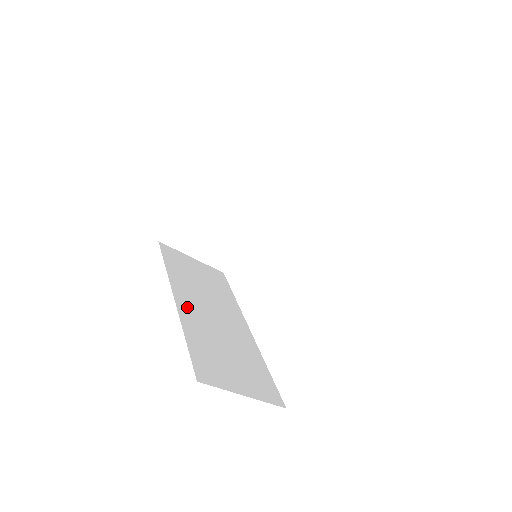
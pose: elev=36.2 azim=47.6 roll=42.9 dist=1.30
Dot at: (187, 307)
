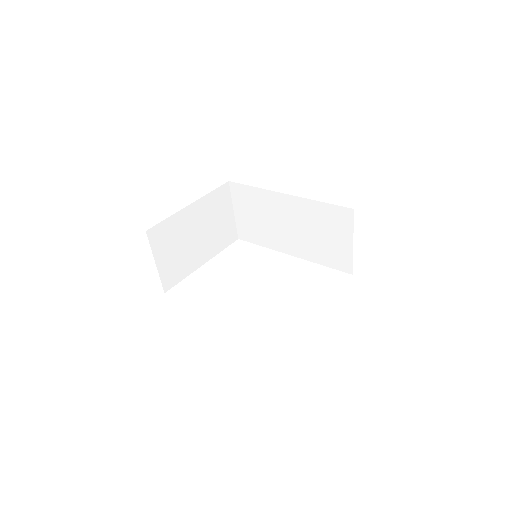
Dot at: occluded
